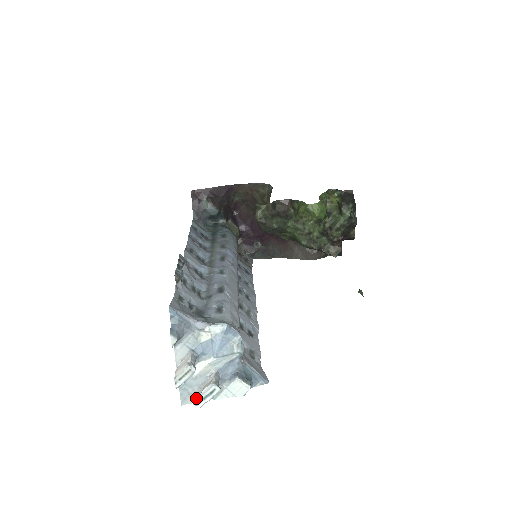
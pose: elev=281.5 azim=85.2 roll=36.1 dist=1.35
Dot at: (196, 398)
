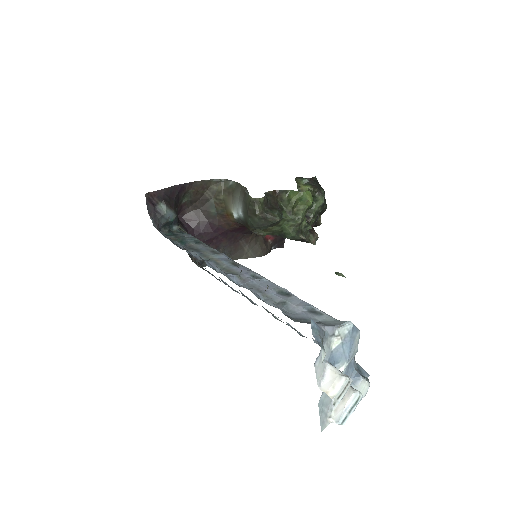
Dot at: (341, 415)
